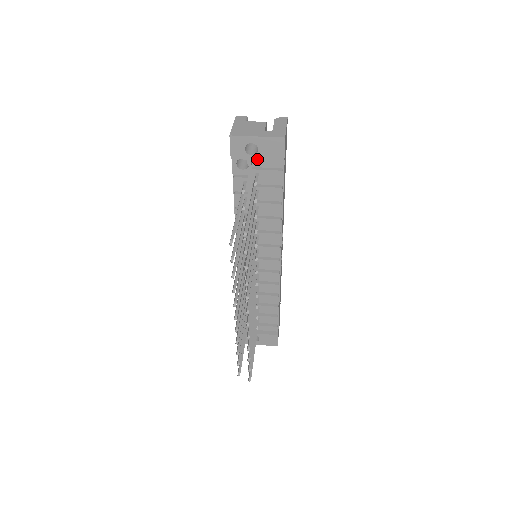
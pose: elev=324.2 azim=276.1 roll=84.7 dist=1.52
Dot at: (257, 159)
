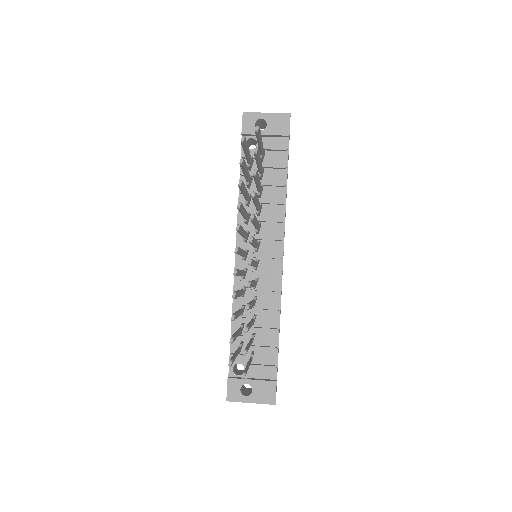
Dot at: (265, 134)
